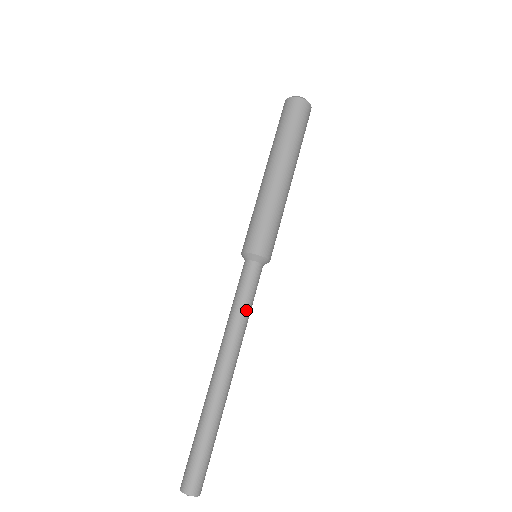
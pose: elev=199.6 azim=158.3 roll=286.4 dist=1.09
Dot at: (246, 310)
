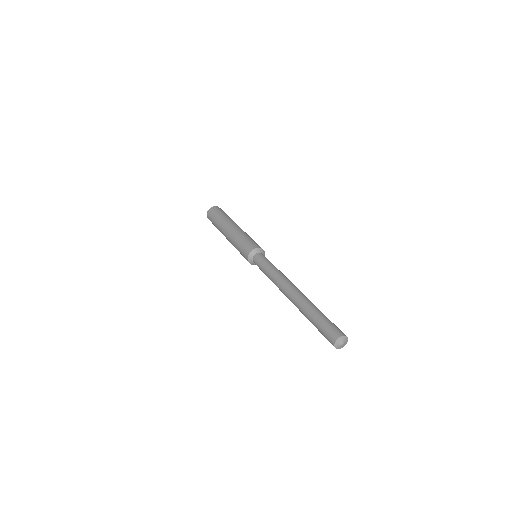
Dot at: occluded
